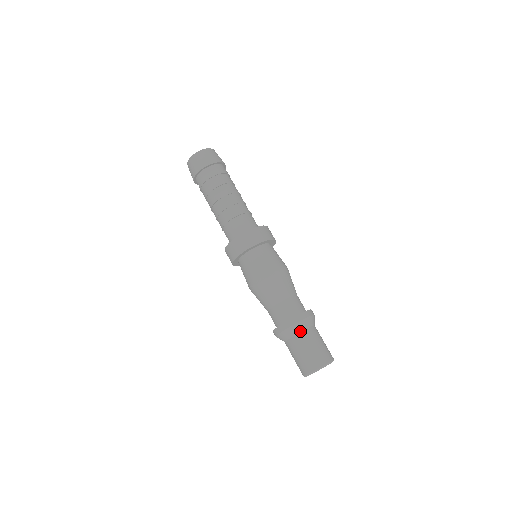
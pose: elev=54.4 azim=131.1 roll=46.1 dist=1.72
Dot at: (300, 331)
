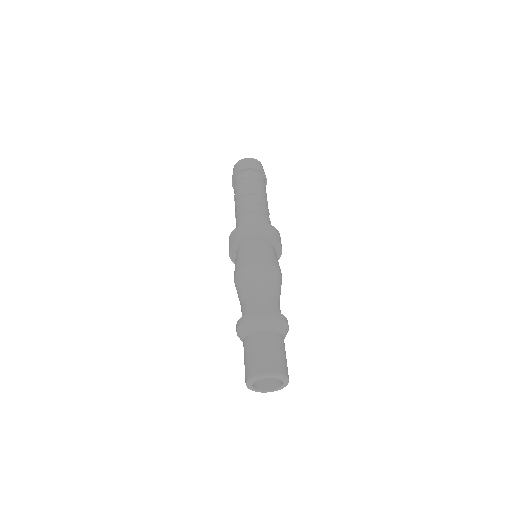
Dot at: (279, 331)
